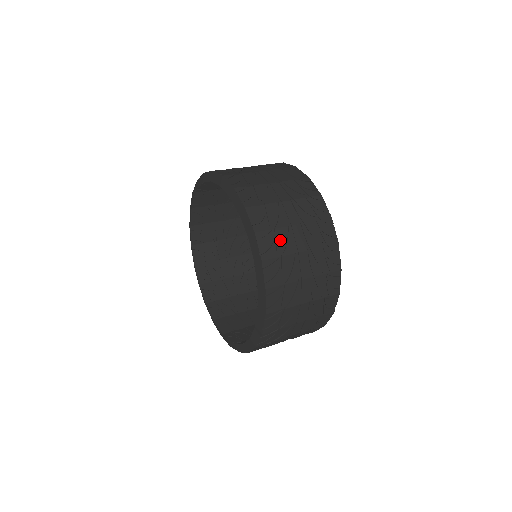
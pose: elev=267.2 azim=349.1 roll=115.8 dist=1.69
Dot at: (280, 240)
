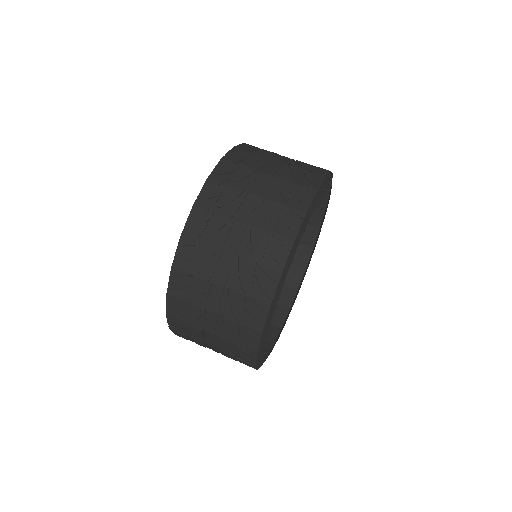
Dot at: (203, 259)
